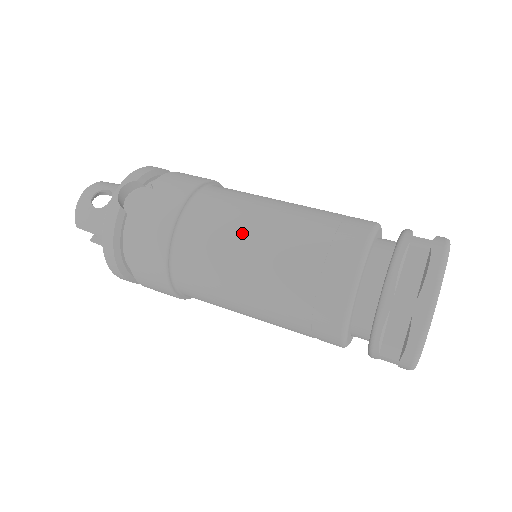
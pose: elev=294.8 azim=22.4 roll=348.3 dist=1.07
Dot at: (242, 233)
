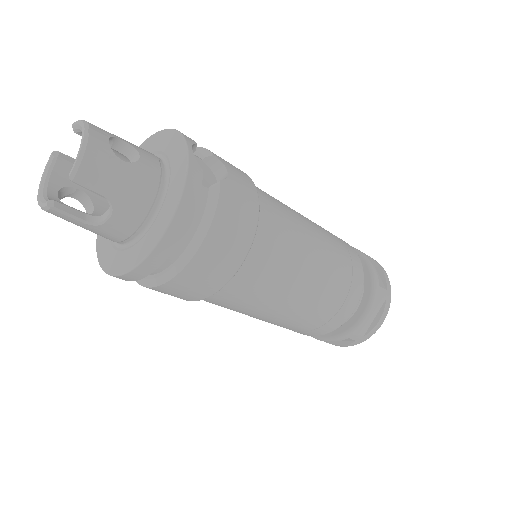
Dot at: (303, 229)
